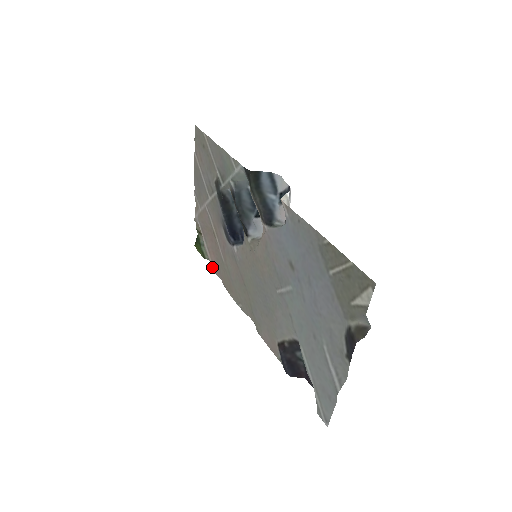
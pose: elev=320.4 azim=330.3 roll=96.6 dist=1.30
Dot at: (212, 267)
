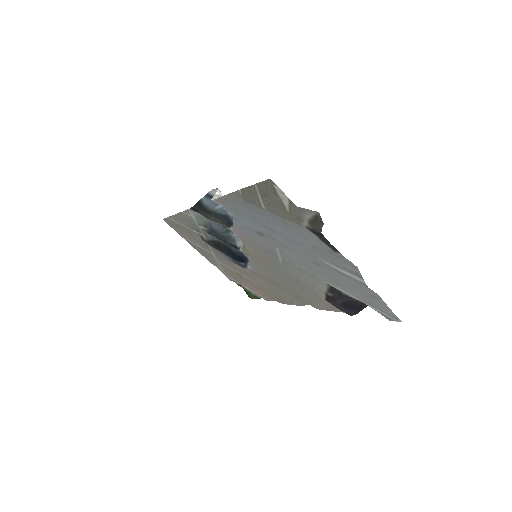
Dot at: (265, 299)
